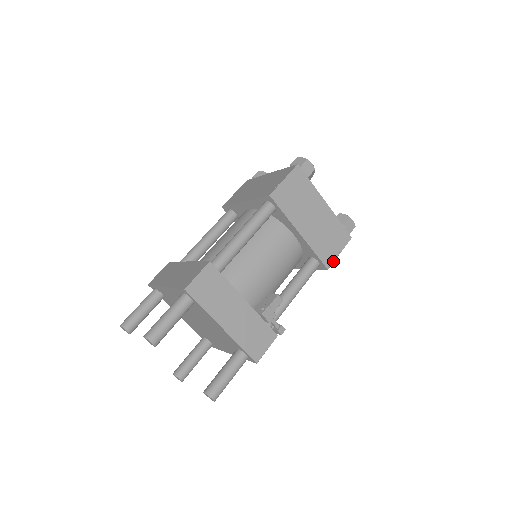
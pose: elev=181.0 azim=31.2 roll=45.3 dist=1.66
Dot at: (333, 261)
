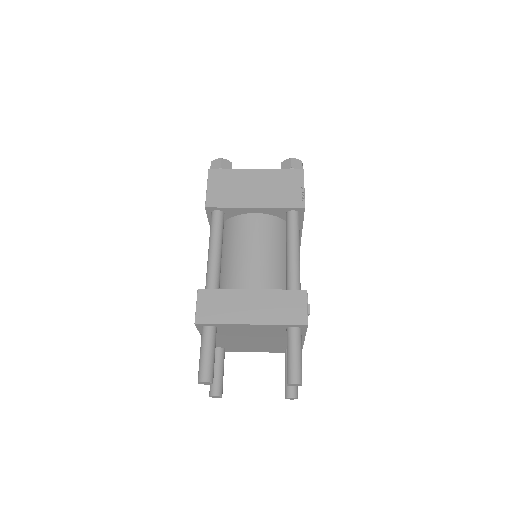
Dot at: occluded
